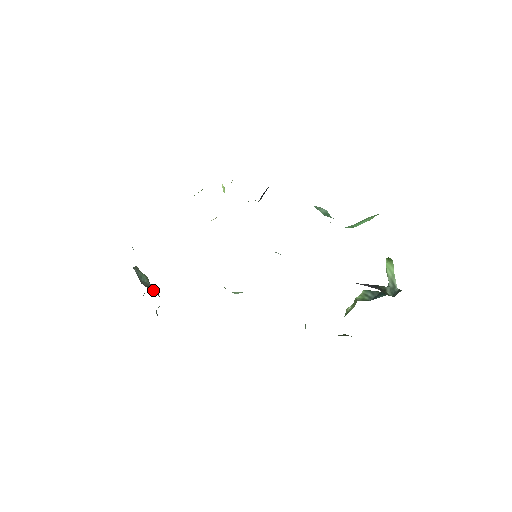
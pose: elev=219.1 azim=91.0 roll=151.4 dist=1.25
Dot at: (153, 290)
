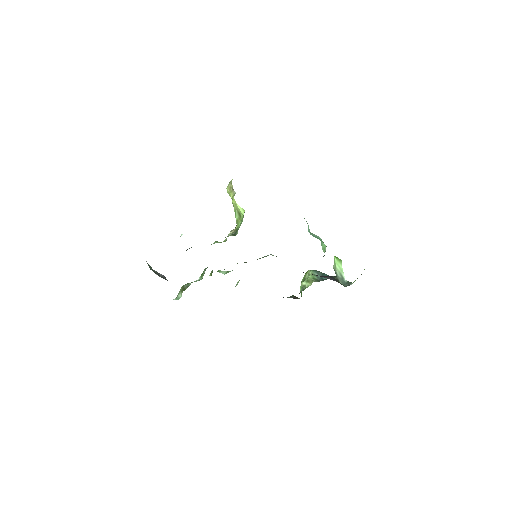
Dot at: (164, 278)
